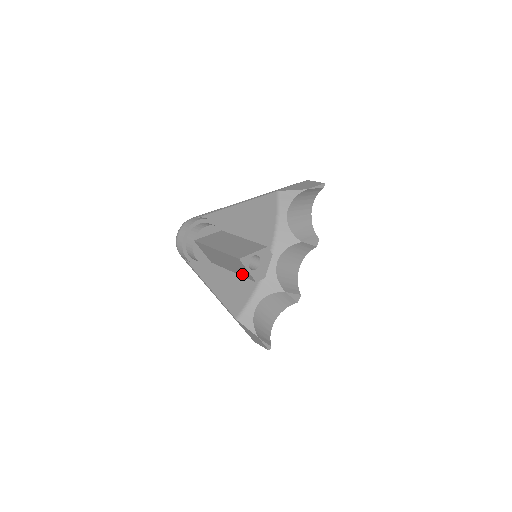
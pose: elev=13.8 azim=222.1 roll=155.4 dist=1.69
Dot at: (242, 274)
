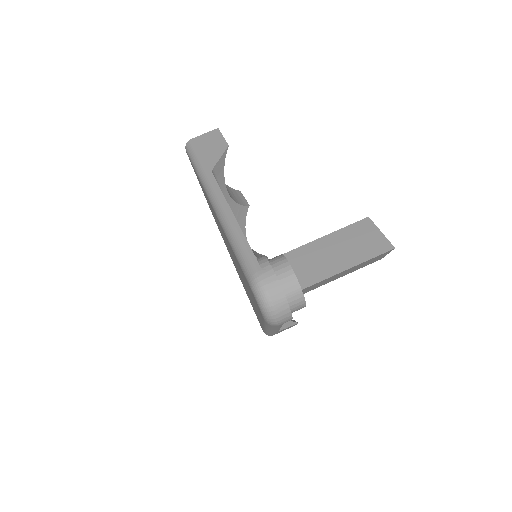
Dot at: occluded
